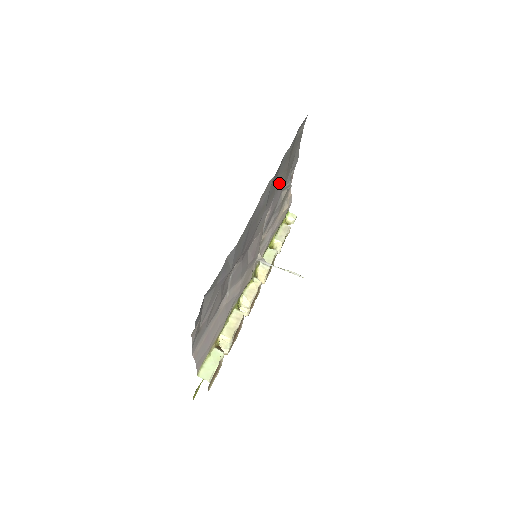
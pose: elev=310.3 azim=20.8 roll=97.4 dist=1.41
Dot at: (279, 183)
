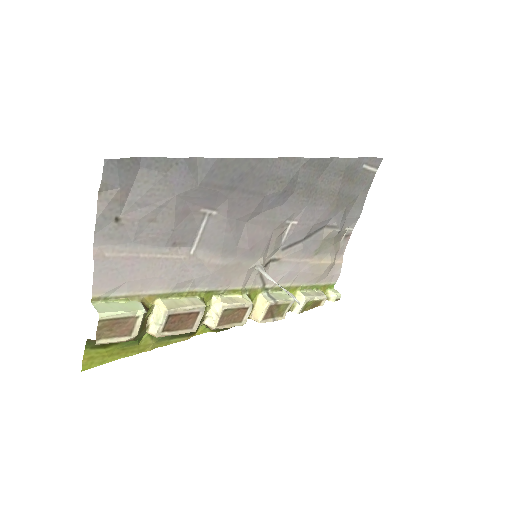
Dot at: (320, 198)
